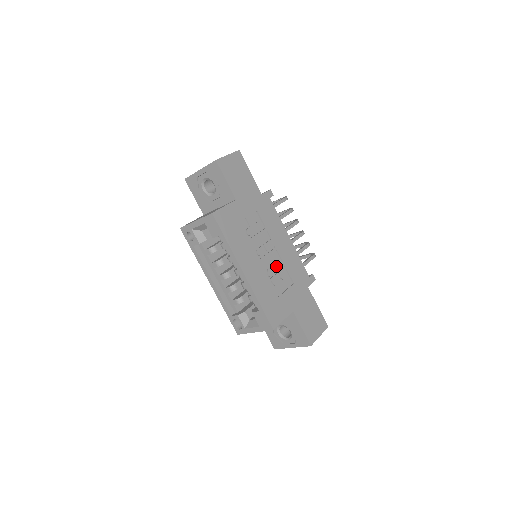
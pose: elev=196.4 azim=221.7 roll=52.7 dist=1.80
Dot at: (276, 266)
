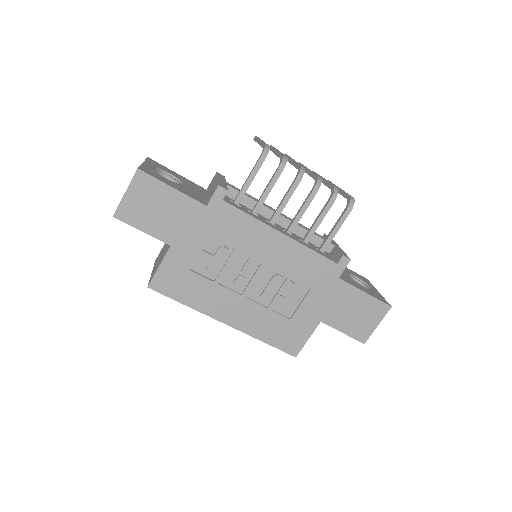
Dot at: (272, 286)
